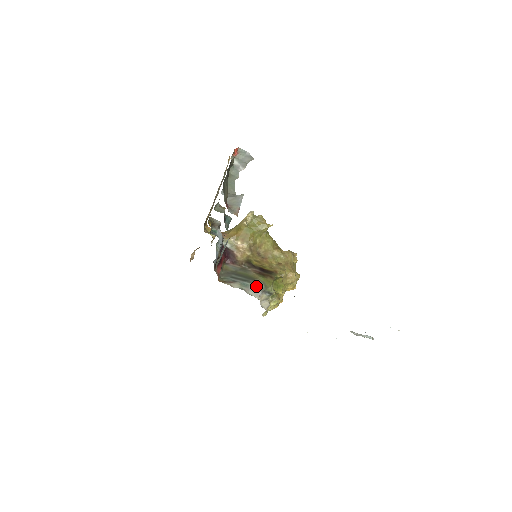
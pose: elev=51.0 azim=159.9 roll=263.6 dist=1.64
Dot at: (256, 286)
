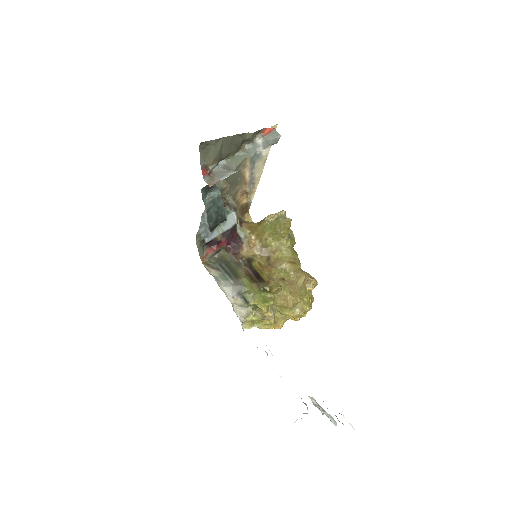
Dot at: (235, 285)
